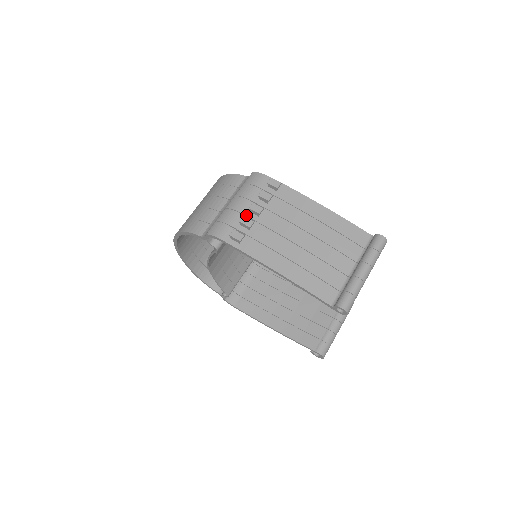
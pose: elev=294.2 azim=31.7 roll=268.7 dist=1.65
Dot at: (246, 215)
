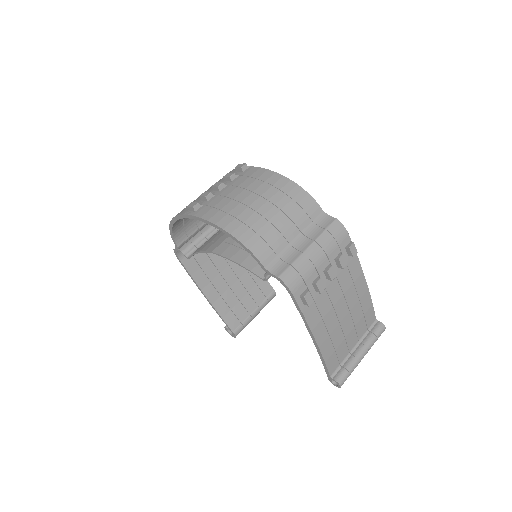
Dot at: (319, 274)
